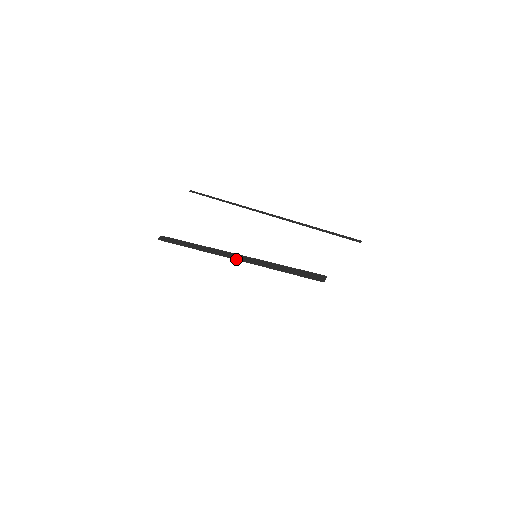
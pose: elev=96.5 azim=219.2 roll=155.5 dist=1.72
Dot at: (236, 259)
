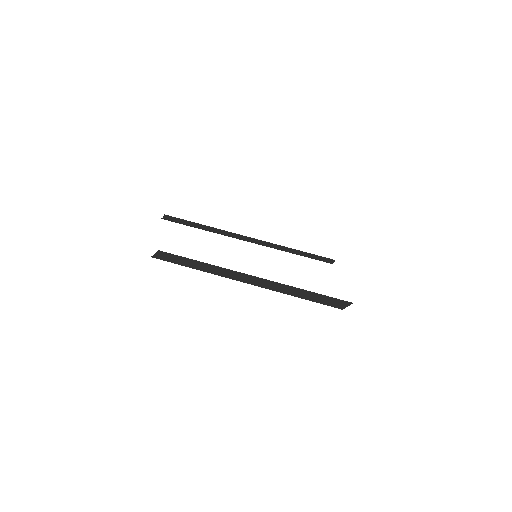
Dot at: occluded
